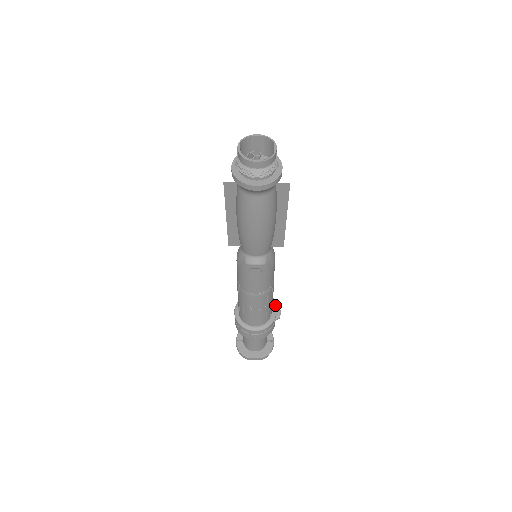
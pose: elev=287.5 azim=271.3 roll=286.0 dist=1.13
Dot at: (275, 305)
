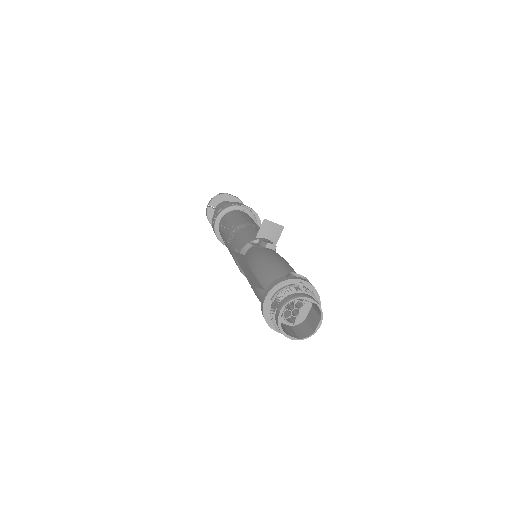
Dot at: occluded
